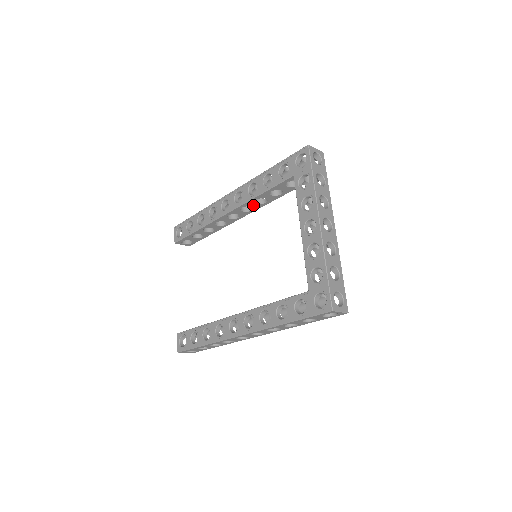
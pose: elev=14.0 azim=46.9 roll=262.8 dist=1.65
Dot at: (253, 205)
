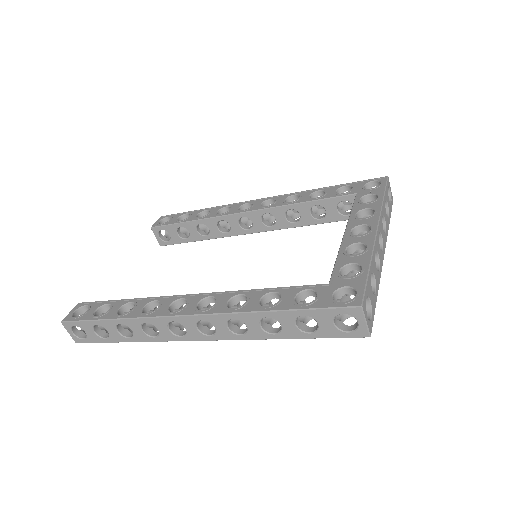
Dot at: (280, 218)
